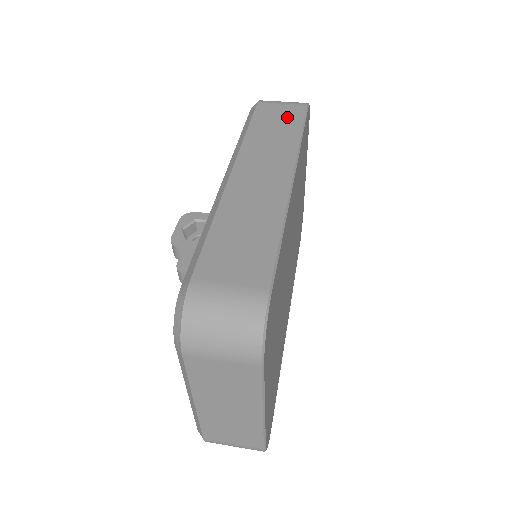
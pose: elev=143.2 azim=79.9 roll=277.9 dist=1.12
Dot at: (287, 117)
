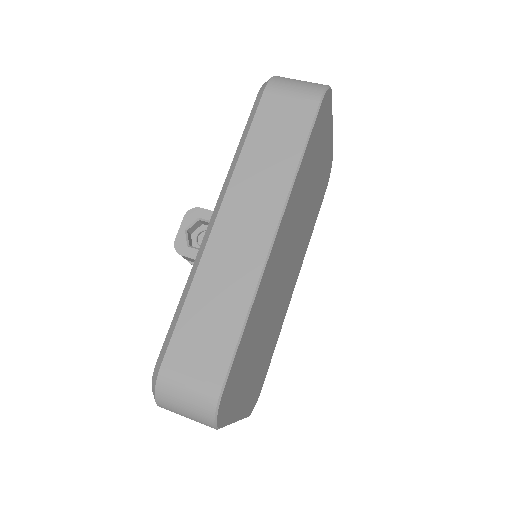
Dot at: (291, 124)
